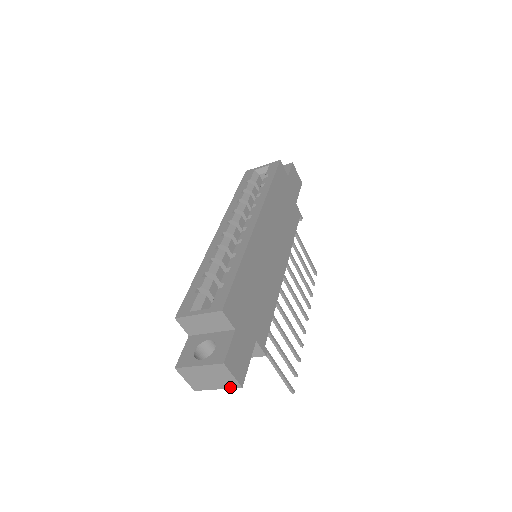
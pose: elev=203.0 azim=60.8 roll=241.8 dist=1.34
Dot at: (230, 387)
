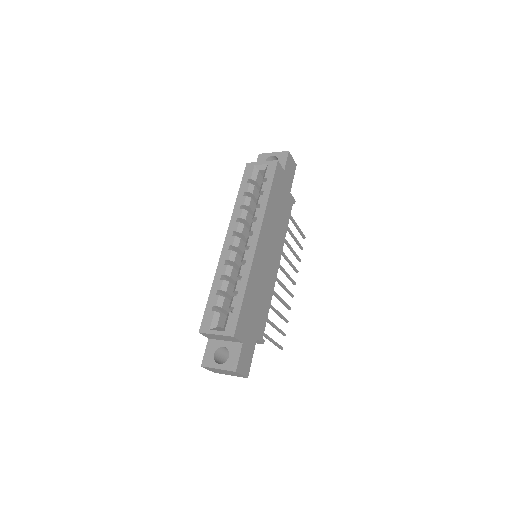
Dot at: occluded
